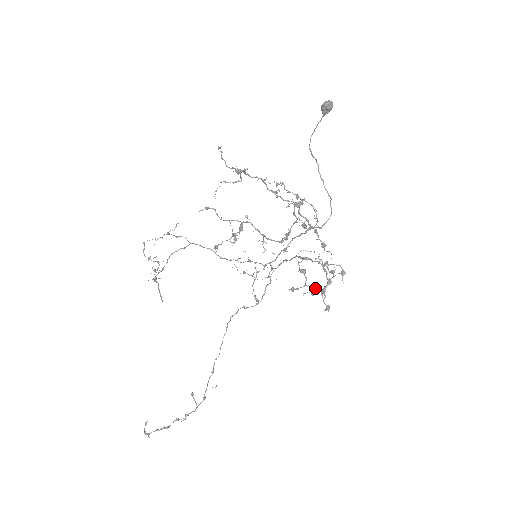
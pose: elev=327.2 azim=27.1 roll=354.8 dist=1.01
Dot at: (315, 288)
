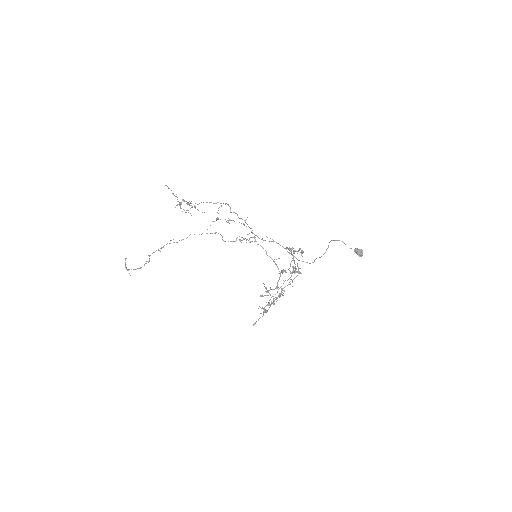
Dot at: occluded
